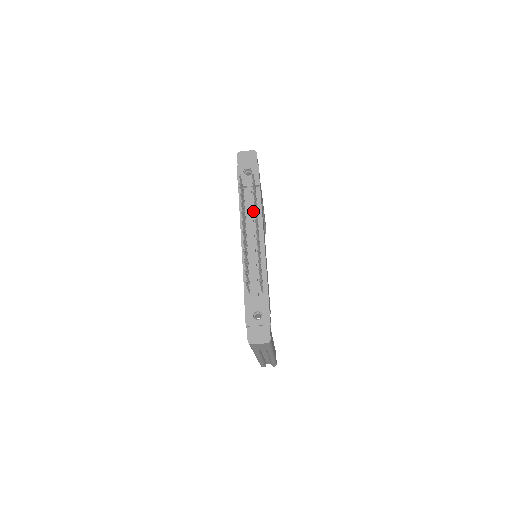
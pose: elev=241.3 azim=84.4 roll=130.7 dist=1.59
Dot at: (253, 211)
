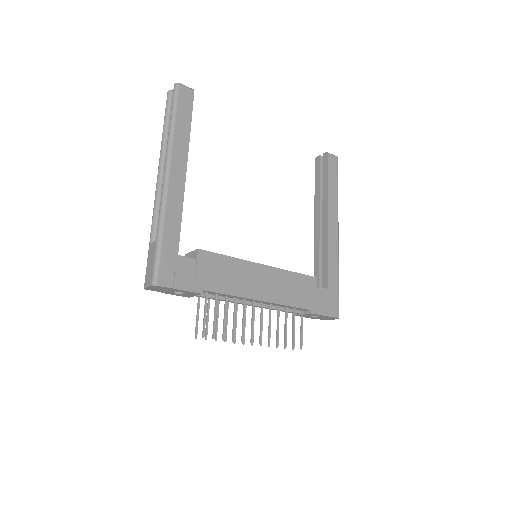
Dot at: (226, 297)
